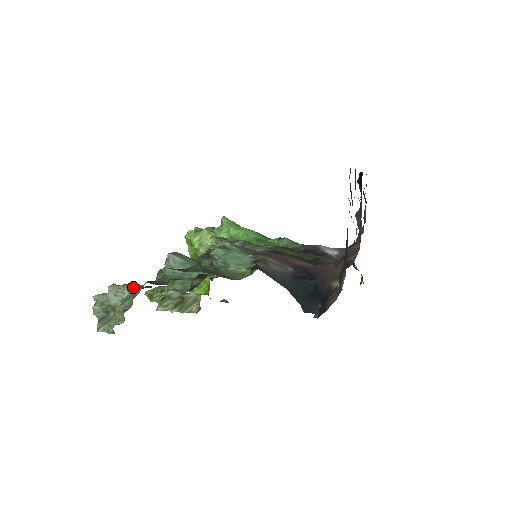
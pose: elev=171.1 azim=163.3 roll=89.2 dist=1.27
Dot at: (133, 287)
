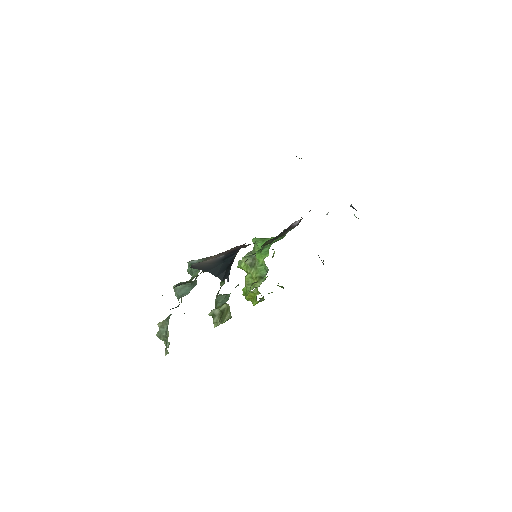
Dot at: (168, 318)
